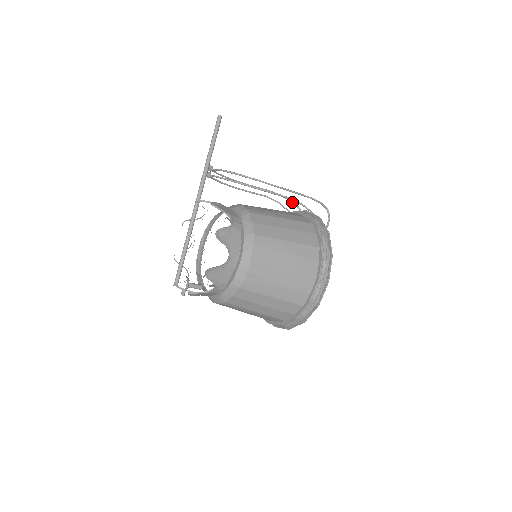
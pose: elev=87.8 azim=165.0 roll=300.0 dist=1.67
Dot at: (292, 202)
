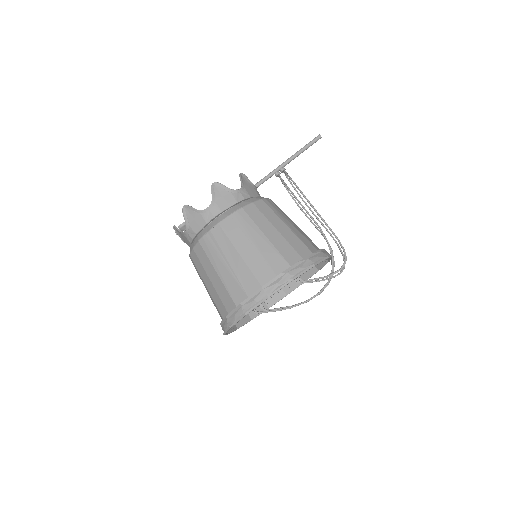
Dot at: (343, 257)
